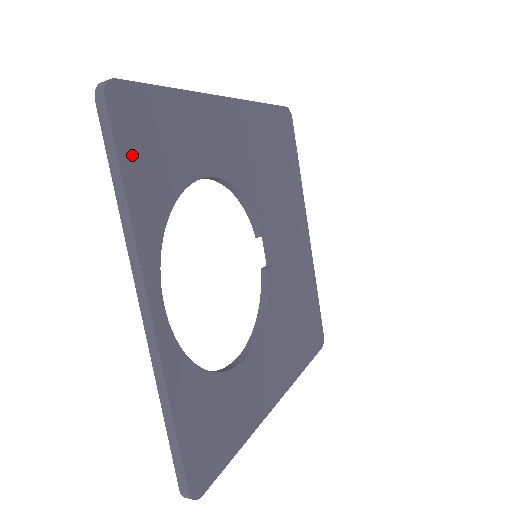
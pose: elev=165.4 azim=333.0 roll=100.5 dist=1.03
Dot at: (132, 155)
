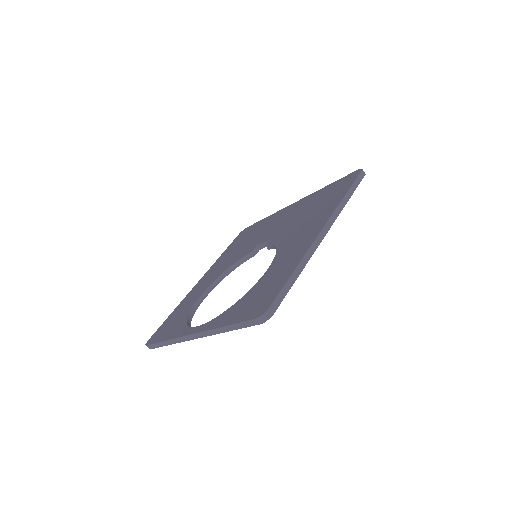
Dot at: occluded
